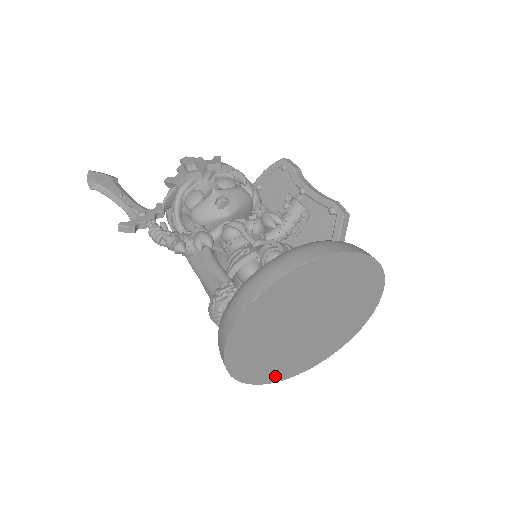
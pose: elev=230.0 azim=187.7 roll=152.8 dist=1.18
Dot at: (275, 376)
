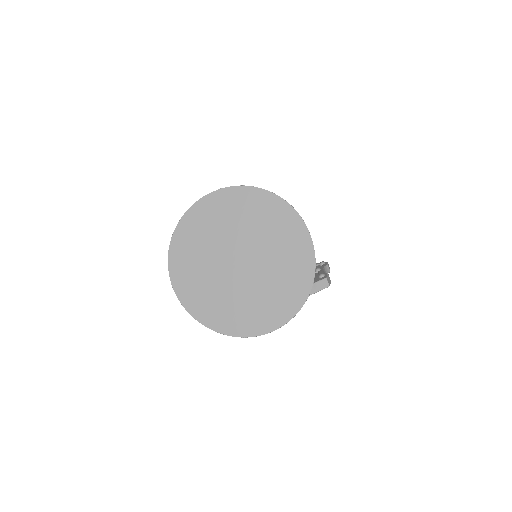
Dot at: (182, 286)
